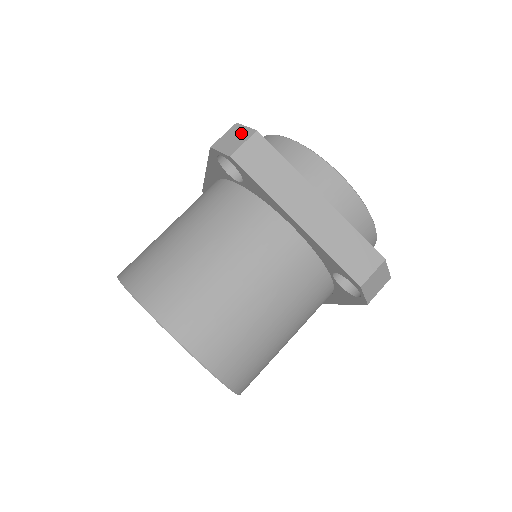
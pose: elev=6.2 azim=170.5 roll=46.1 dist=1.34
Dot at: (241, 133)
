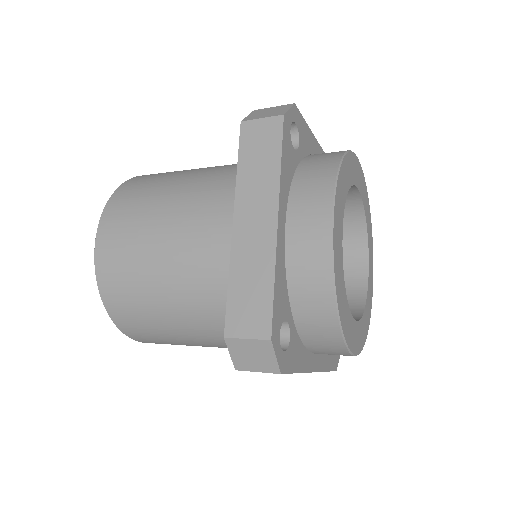
Dot at: (278, 111)
